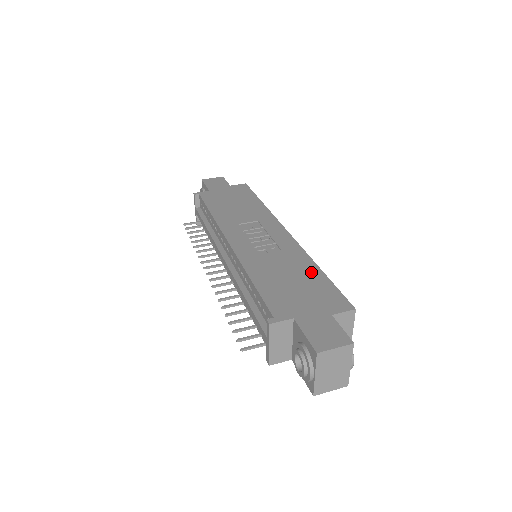
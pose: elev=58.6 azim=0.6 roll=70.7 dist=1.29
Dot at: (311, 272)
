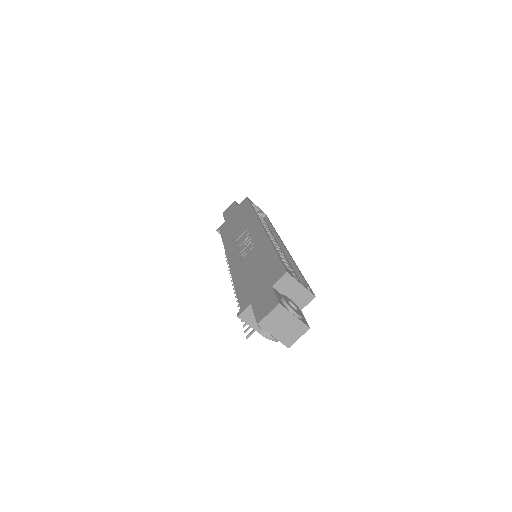
Dot at: (268, 256)
